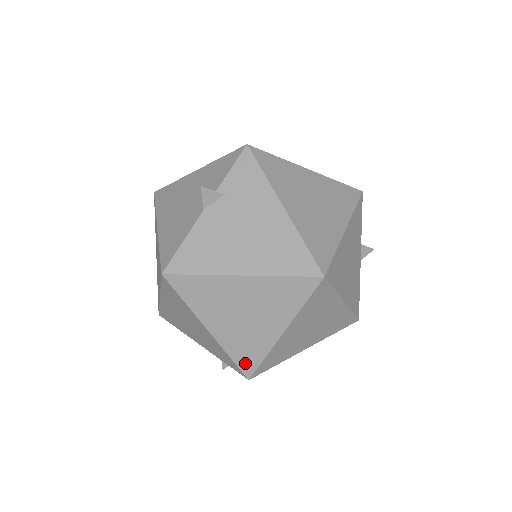
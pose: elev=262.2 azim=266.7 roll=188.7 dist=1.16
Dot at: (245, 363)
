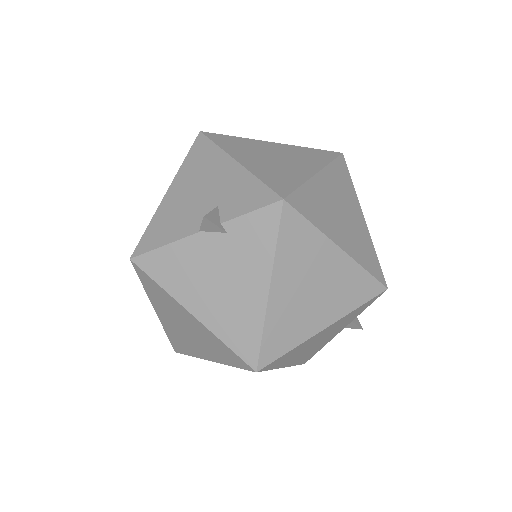
Dot at: (176, 345)
